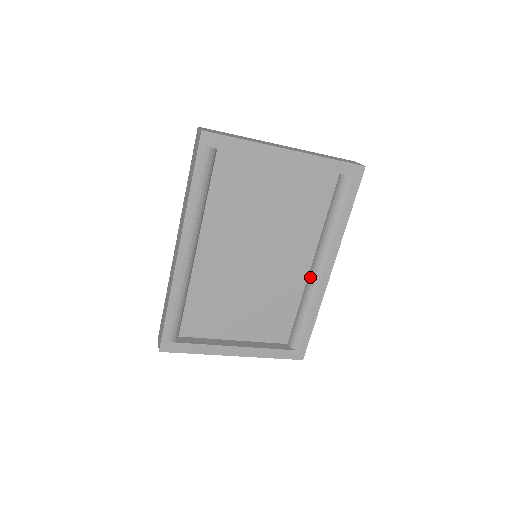
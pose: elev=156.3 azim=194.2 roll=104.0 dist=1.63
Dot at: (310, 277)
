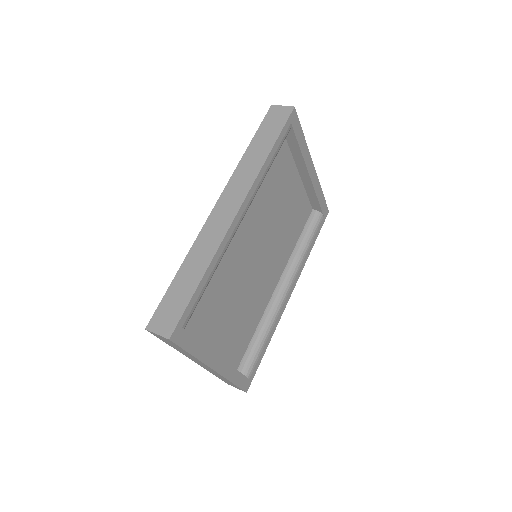
Dot at: (276, 296)
